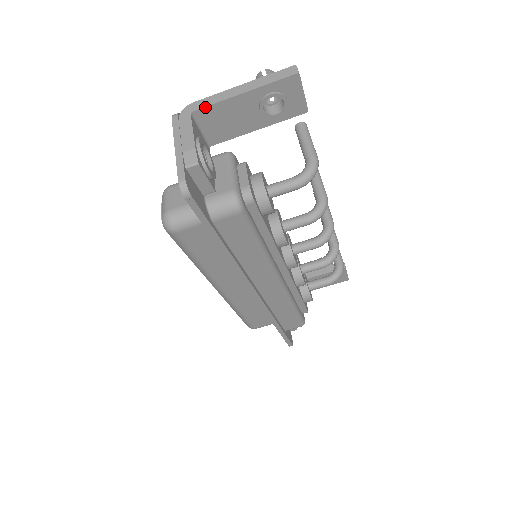
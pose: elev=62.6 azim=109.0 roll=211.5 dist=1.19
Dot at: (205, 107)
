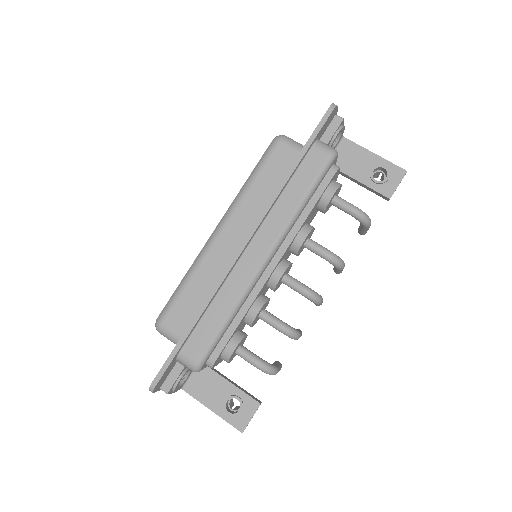
Dot at: (351, 141)
